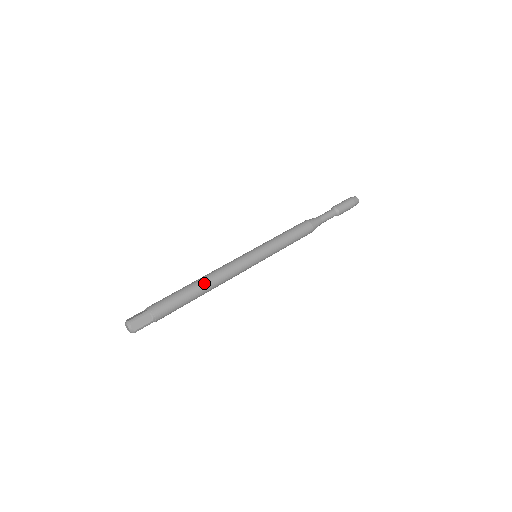
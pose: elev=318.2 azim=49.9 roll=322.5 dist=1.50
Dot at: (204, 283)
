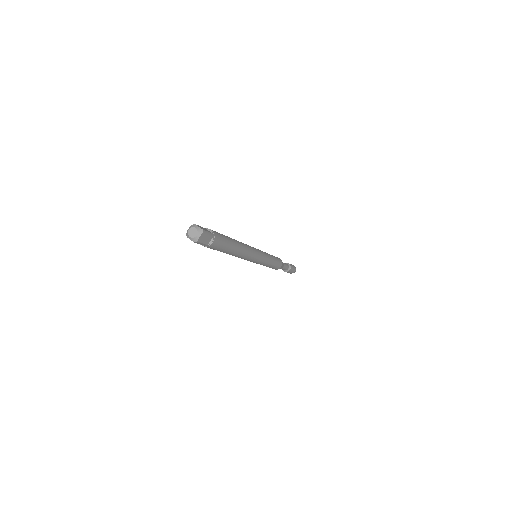
Dot at: (234, 239)
